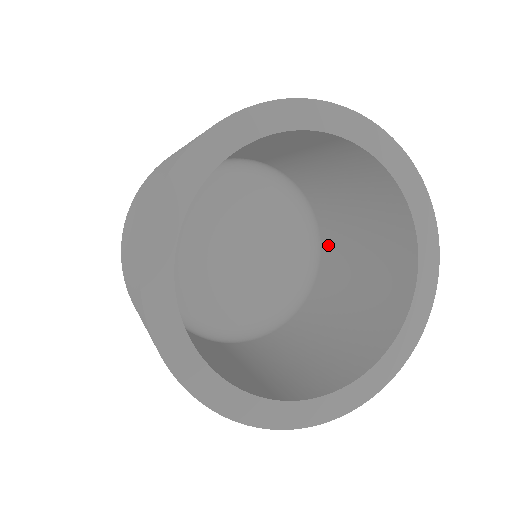
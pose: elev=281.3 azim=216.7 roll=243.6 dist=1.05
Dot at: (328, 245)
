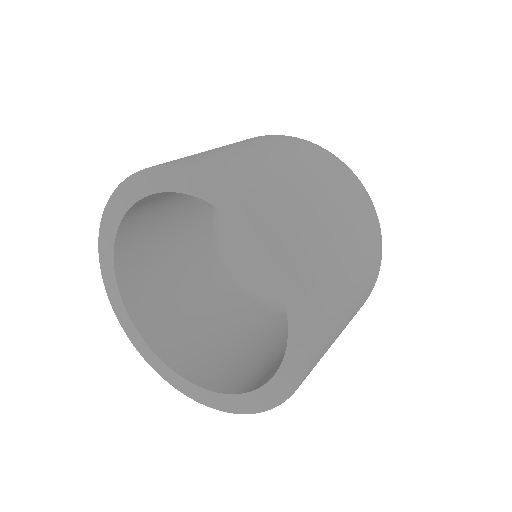
Dot at: occluded
